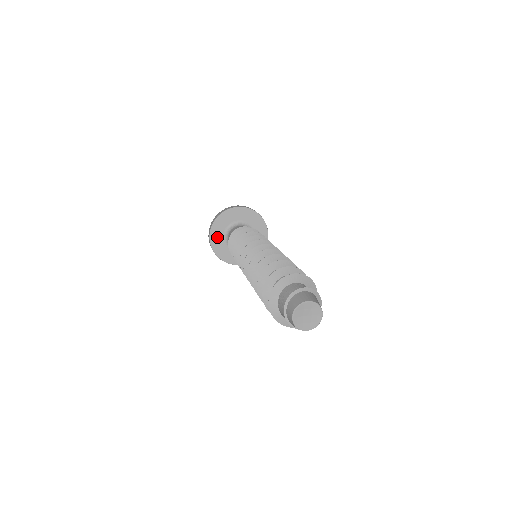
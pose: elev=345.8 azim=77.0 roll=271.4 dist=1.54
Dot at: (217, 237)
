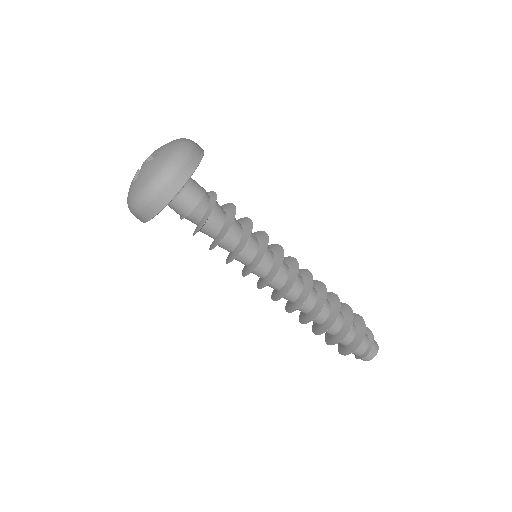
Dot at: occluded
